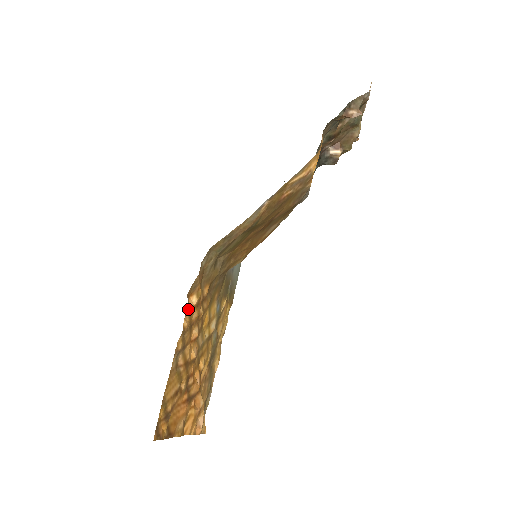
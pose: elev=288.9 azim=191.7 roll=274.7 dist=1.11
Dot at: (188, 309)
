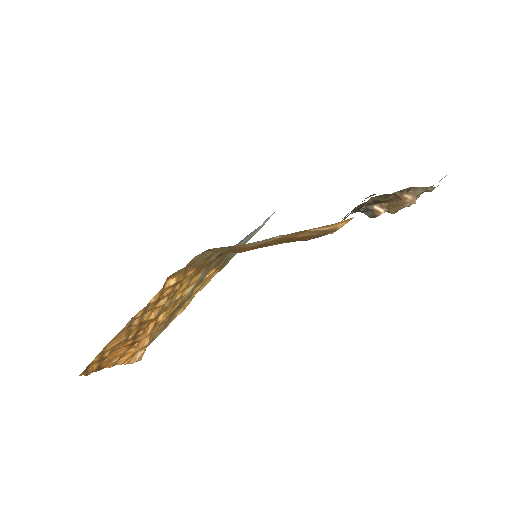
Dot at: (162, 289)
